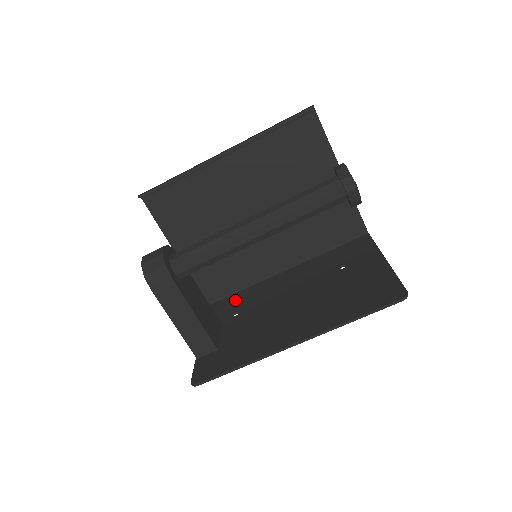
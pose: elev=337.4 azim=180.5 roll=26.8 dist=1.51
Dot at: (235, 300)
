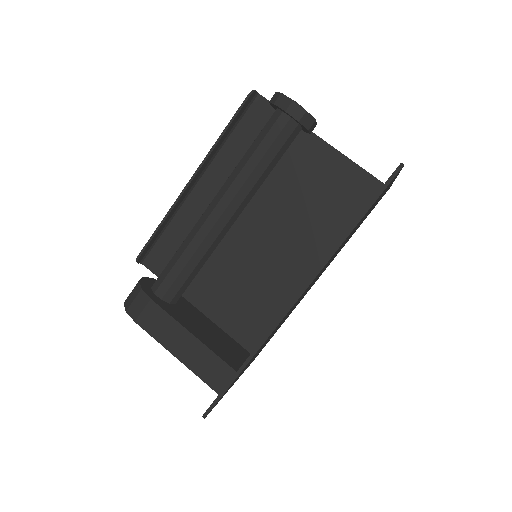
Dot at: occluded
